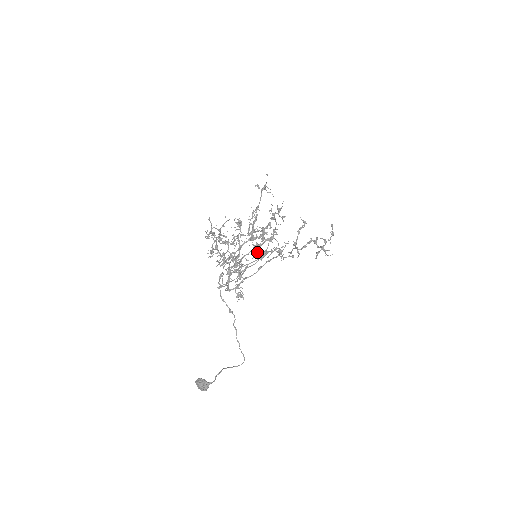
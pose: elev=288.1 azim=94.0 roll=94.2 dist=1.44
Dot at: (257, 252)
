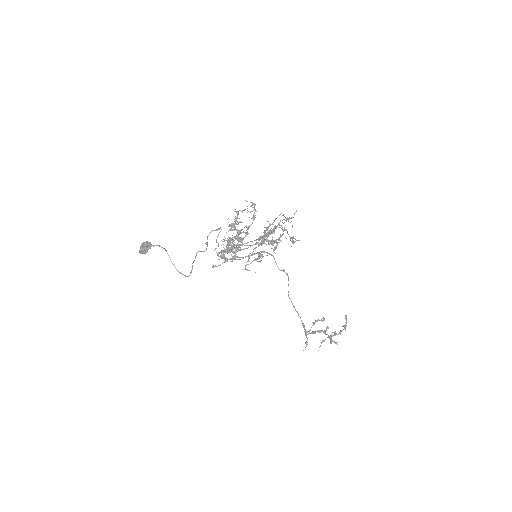
Dot at: occluded
